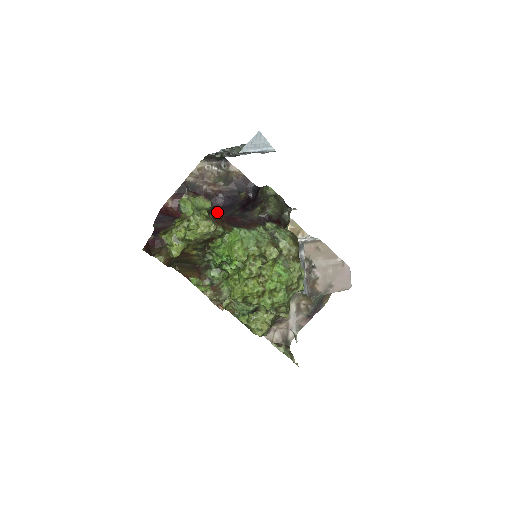
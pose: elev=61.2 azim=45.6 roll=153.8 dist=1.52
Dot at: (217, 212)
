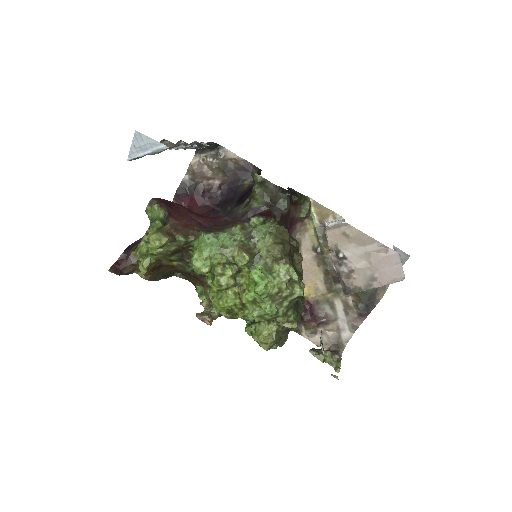
Dot at: (185, 217)
